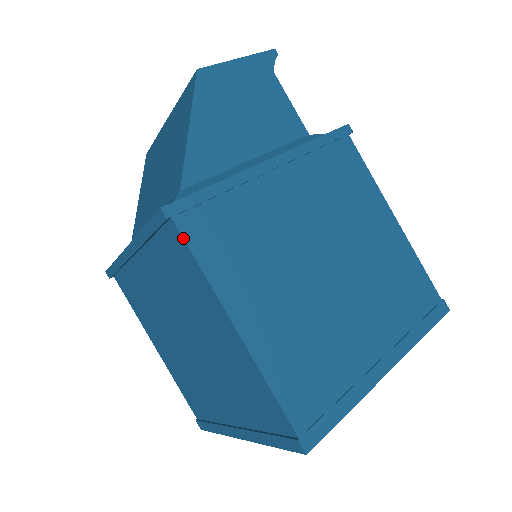
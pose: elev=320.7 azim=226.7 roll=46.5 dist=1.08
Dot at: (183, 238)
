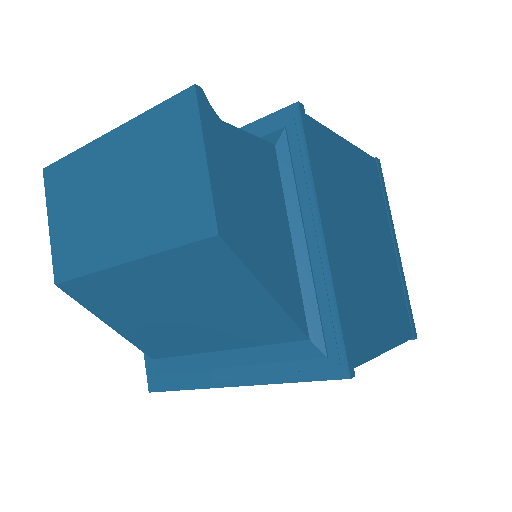
Dot at: occluded
